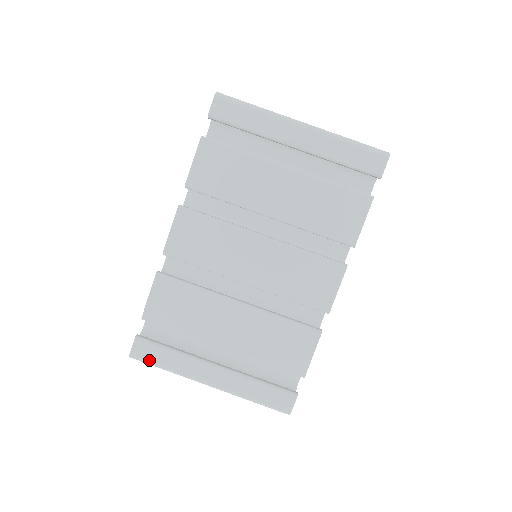
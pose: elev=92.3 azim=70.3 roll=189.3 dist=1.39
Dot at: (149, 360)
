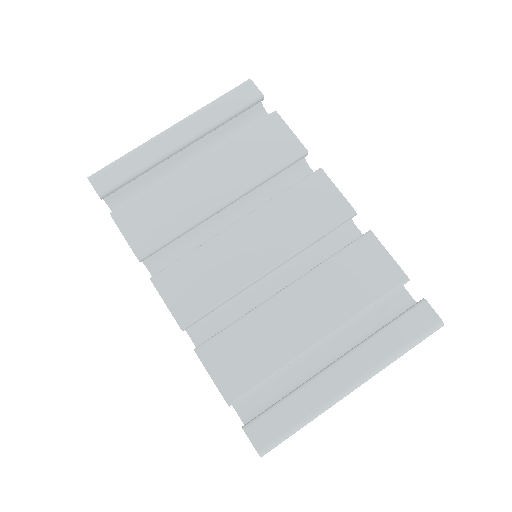
Dot at: (279, 434)
